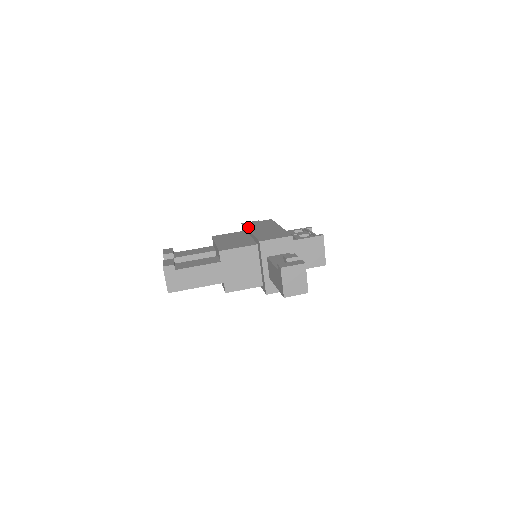
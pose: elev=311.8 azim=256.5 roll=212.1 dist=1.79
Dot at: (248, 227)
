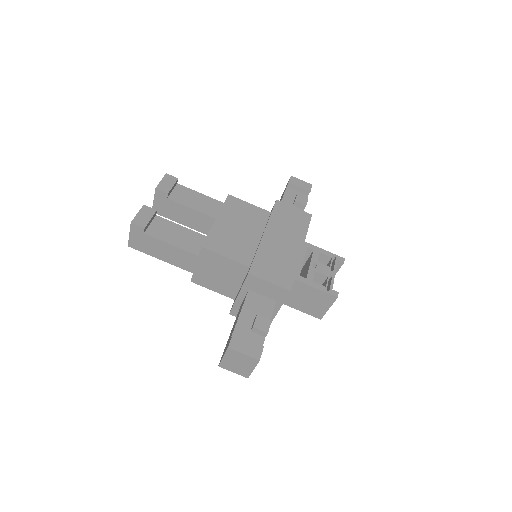
Dot at: (272, 216)
